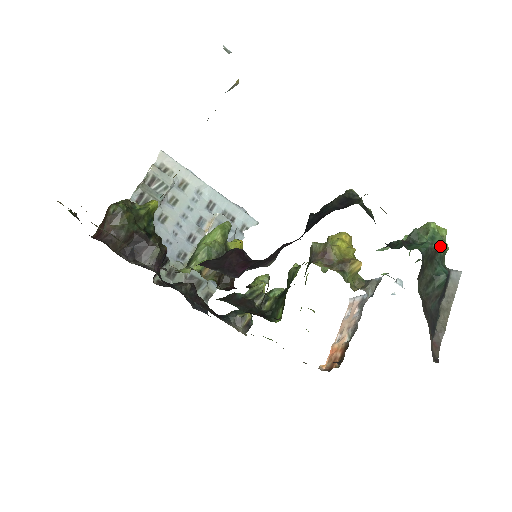
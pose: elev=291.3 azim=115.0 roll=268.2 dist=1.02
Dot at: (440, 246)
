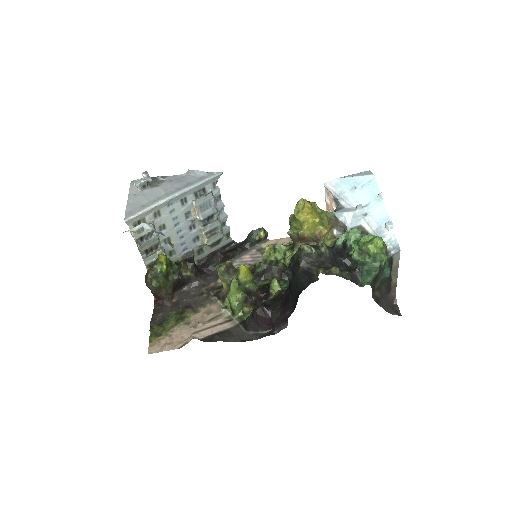
Dot at: (381, 262)
